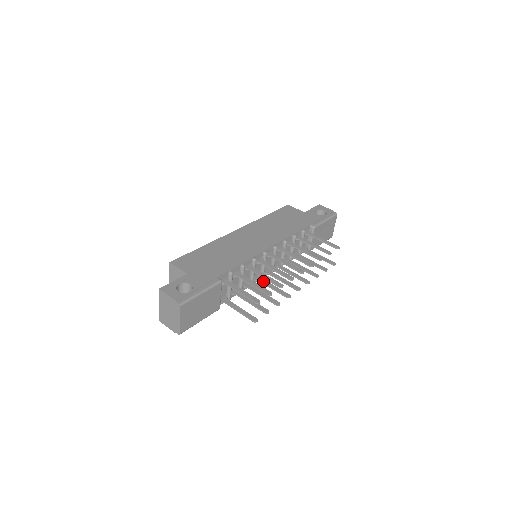
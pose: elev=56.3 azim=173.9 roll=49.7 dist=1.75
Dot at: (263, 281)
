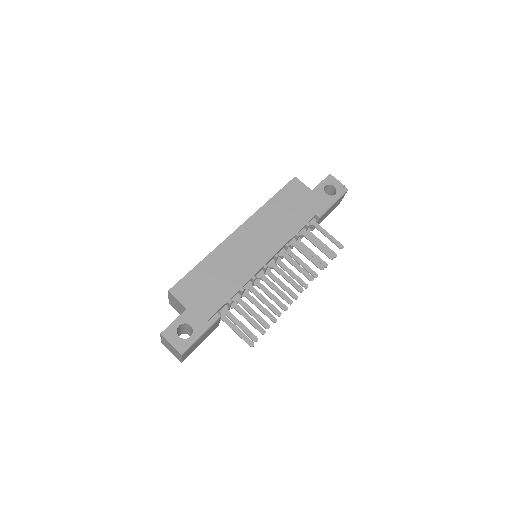
Dot at: (262, 287)
